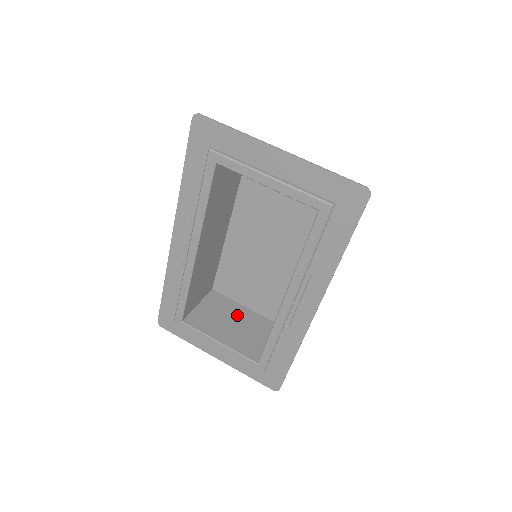
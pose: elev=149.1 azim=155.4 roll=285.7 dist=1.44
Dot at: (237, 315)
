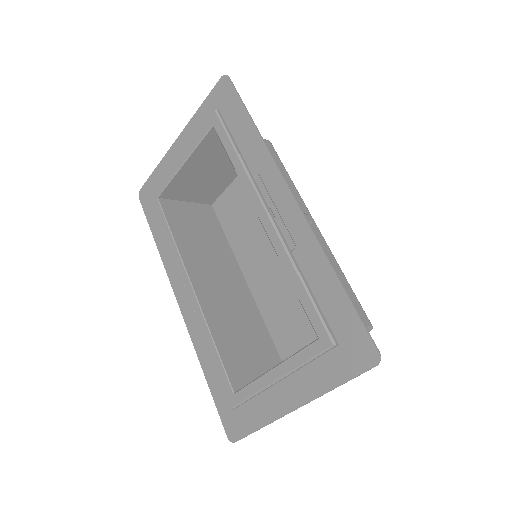
Dot at: occluded
